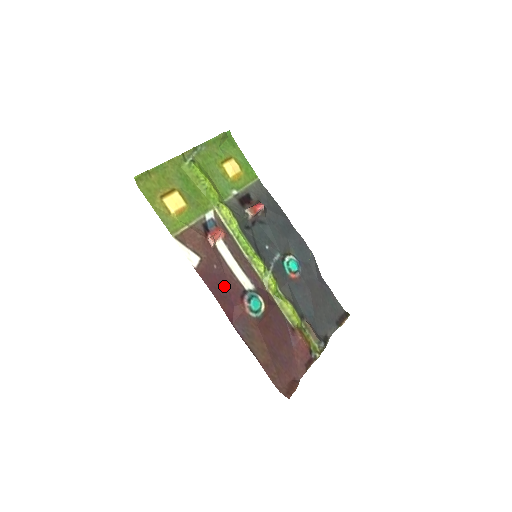
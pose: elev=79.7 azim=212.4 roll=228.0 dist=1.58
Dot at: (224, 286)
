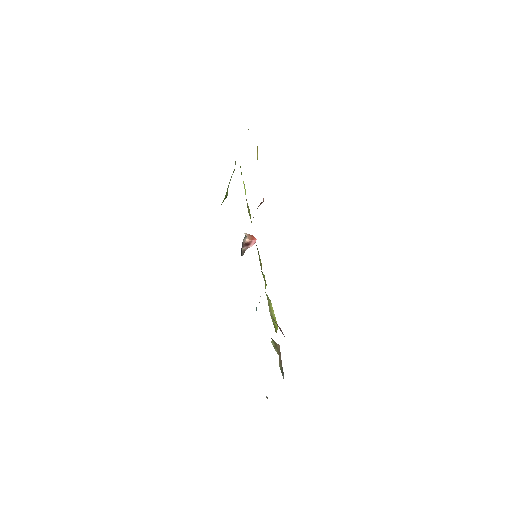
Dot at: occluded
